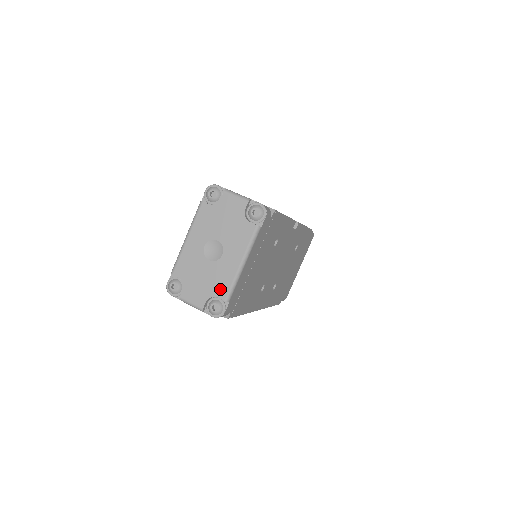
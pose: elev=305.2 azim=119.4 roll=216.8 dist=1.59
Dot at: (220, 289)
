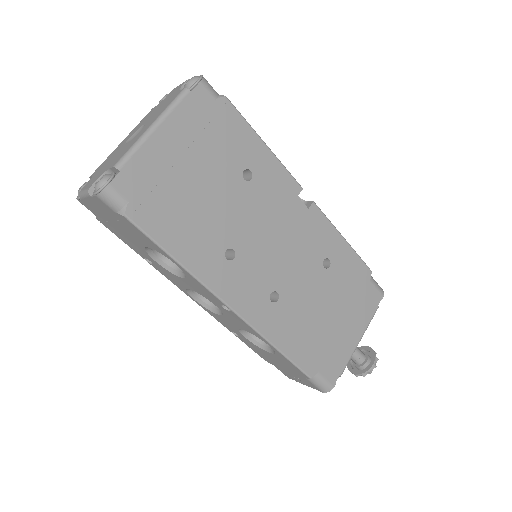
Dot at: (117, 160)
